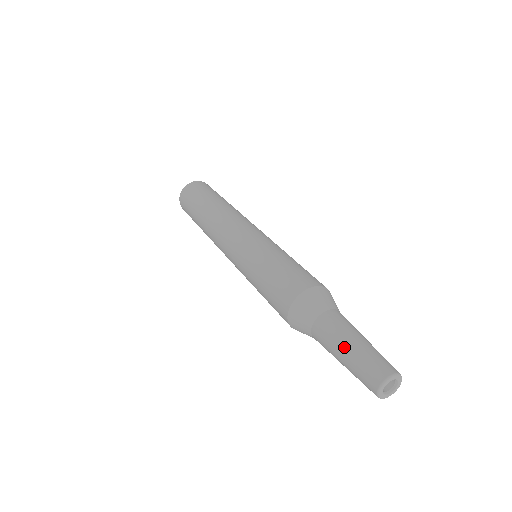
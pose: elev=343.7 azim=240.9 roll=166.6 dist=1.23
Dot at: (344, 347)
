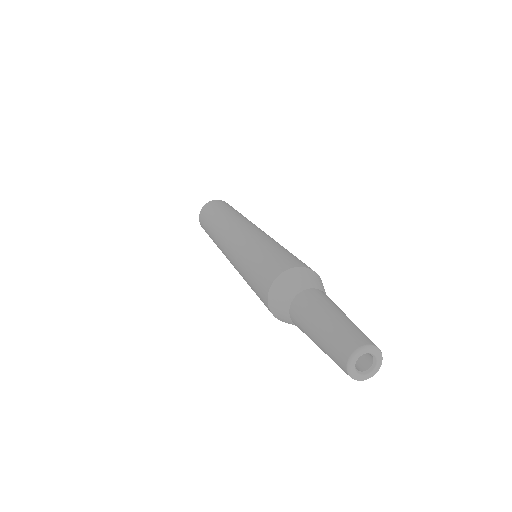
Dot at: (318, 321)
